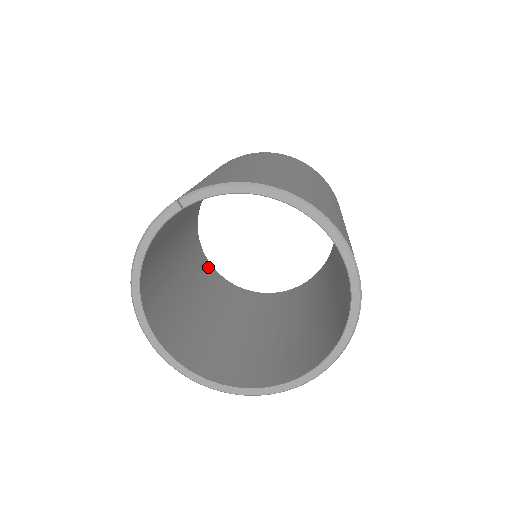
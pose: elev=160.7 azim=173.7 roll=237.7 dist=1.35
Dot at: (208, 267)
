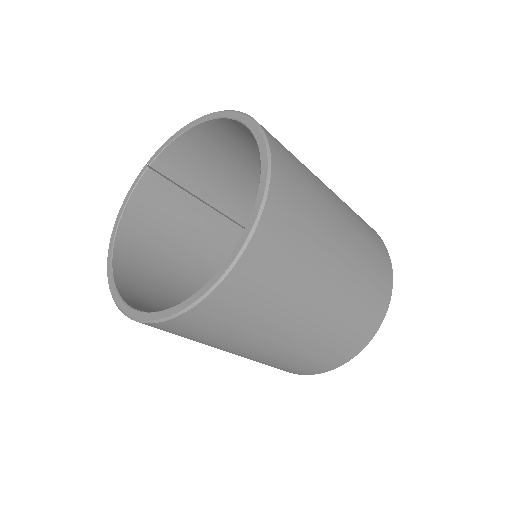
Dot at: occluded
